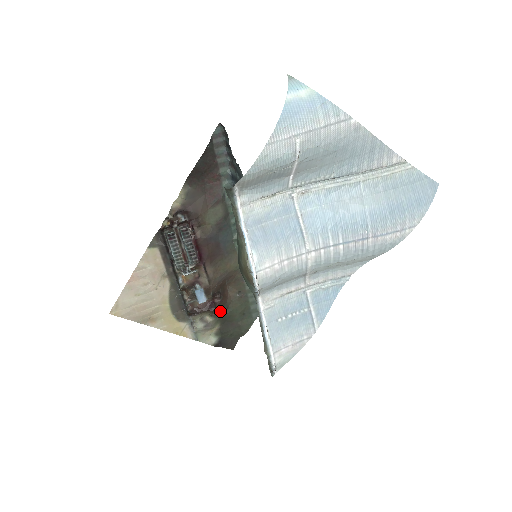
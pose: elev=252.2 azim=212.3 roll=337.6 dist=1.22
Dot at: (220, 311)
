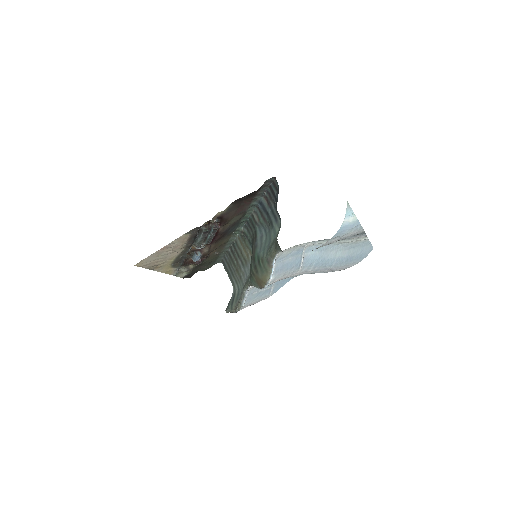
Dot at: occluded
